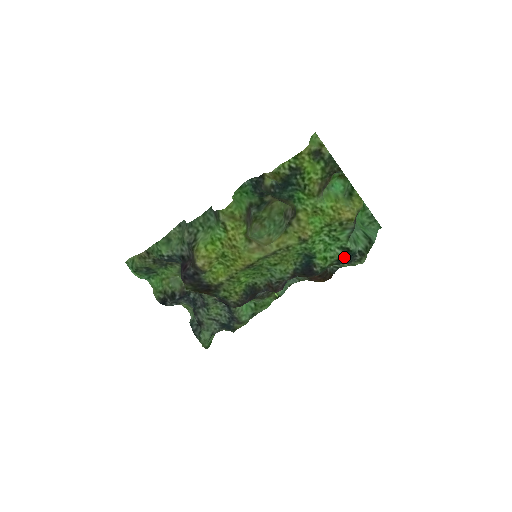
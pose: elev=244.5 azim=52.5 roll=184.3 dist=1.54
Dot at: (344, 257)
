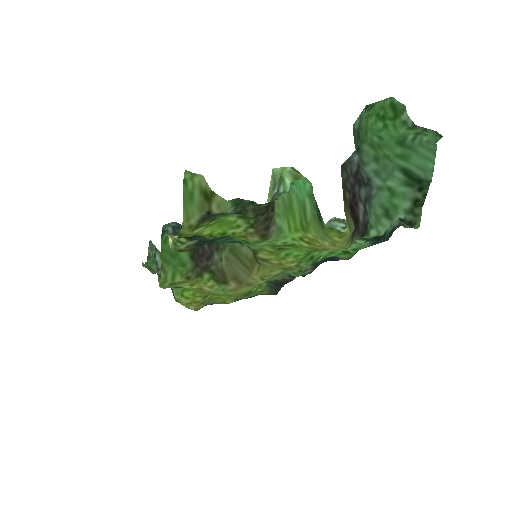
Dot at: (376, 242)
